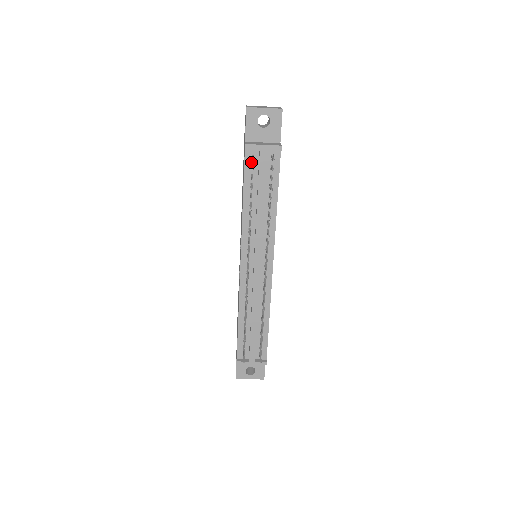
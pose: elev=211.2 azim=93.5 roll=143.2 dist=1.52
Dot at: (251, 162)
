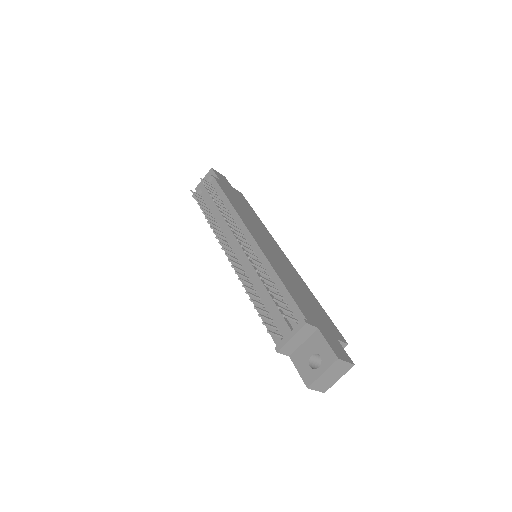
Dot at: (203, 201)
